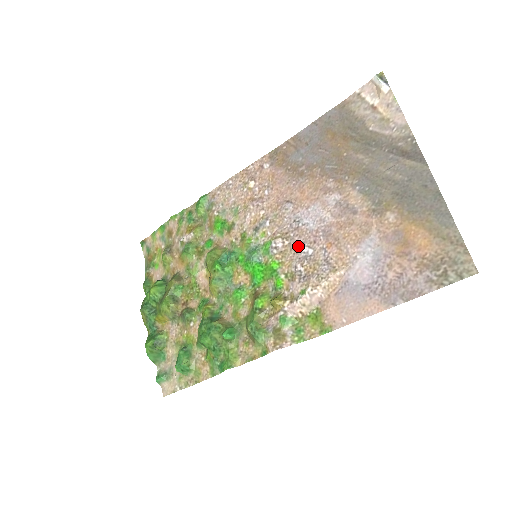
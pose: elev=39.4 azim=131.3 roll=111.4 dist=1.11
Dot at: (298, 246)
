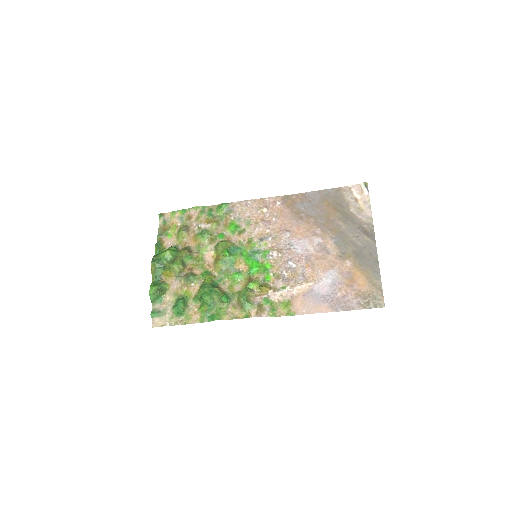
Dot at: (287, 260)
